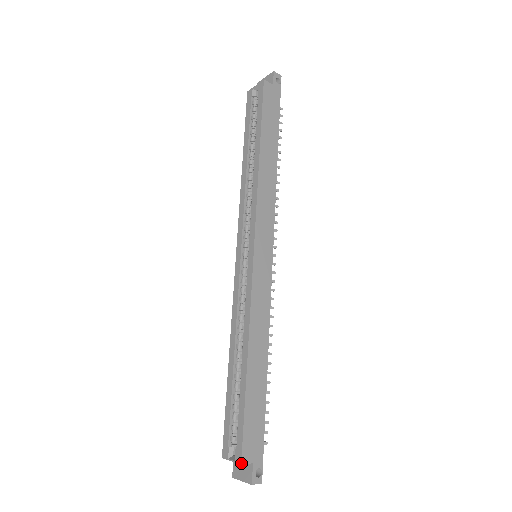
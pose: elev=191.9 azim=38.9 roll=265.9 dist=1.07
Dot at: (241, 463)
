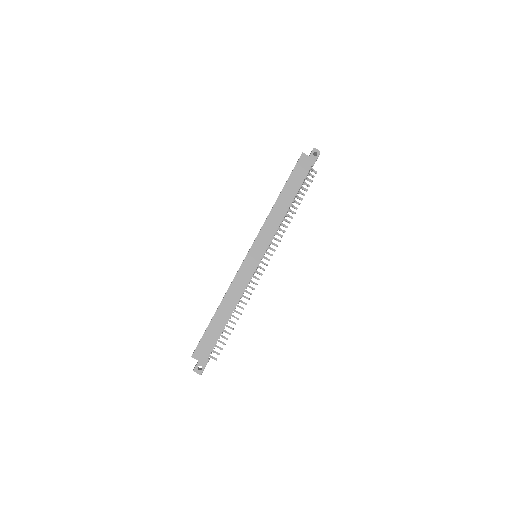
Dot at: (191, 356)
